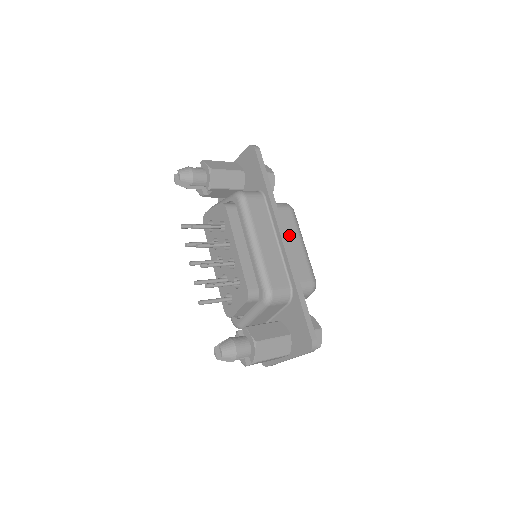
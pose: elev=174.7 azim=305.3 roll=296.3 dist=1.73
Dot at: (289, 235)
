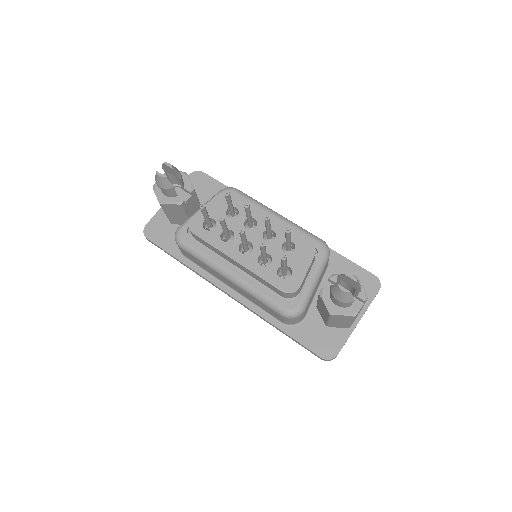
Dot at: occluded
